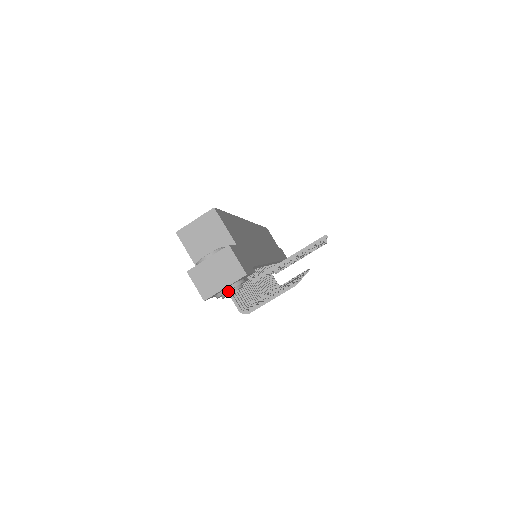
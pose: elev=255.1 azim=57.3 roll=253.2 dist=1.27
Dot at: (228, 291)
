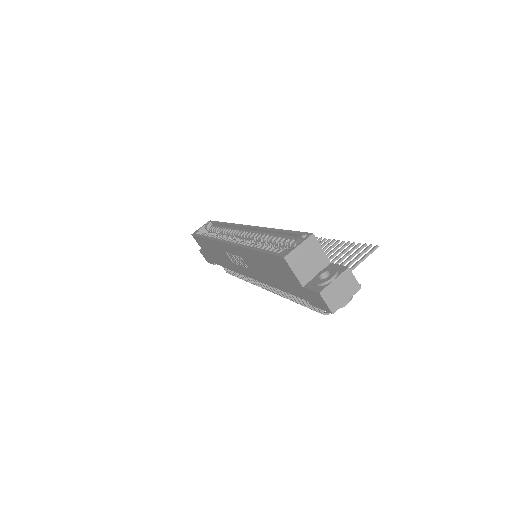
Dot at: (346, 303)
